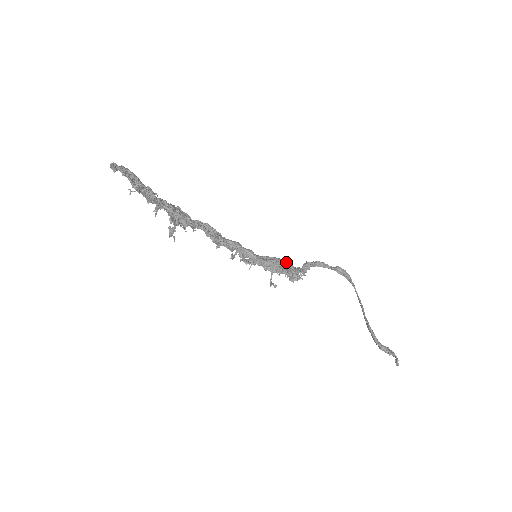
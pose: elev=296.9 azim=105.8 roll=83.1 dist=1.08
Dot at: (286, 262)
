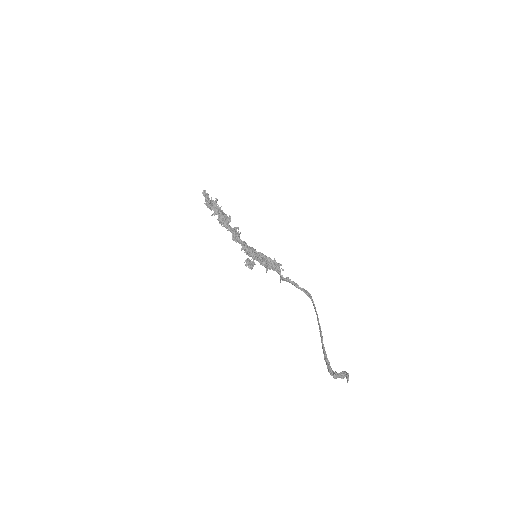
Dot at: occluded
